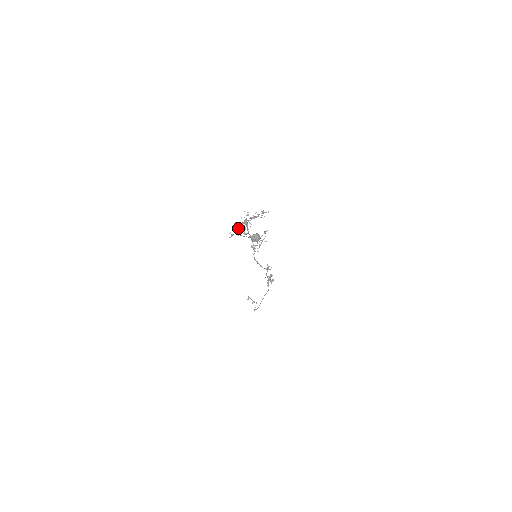
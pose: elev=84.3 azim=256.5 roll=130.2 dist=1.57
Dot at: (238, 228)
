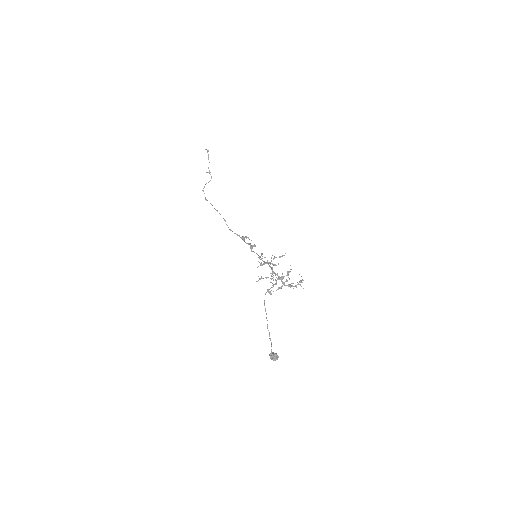
Dot at: (271, 279)
